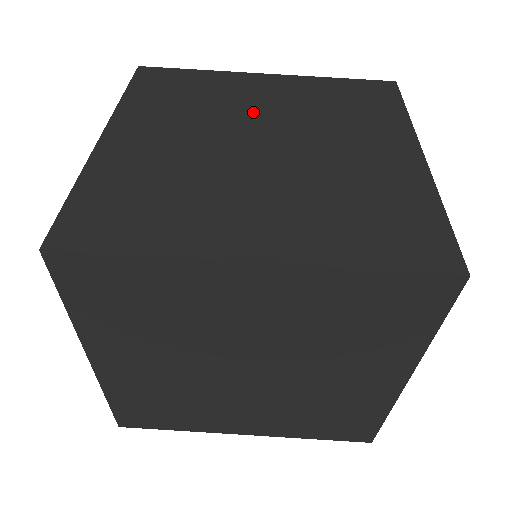
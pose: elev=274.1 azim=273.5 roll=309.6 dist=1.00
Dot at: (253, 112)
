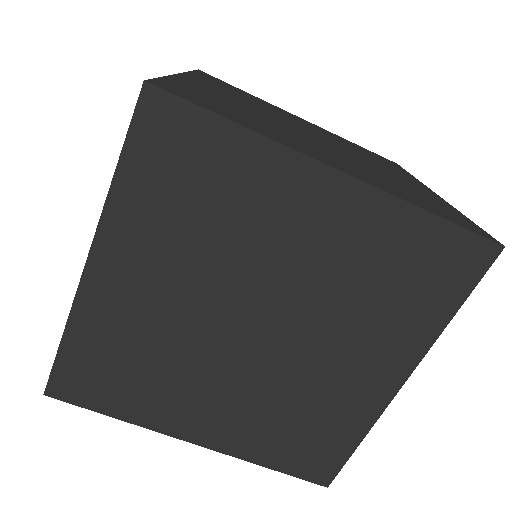
Dot at: (271, 266)
